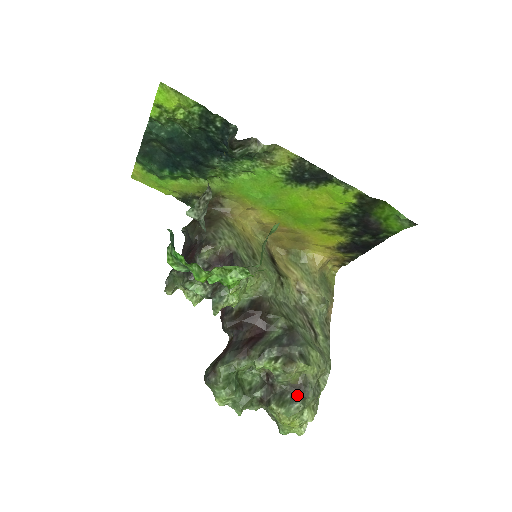
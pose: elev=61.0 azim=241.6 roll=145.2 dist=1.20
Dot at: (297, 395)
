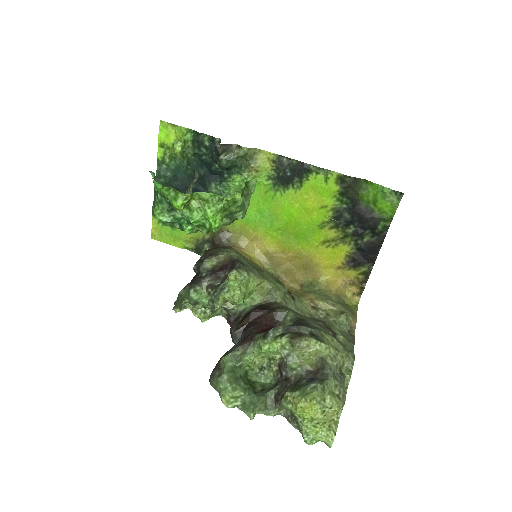
Dot at: (314, 379)
